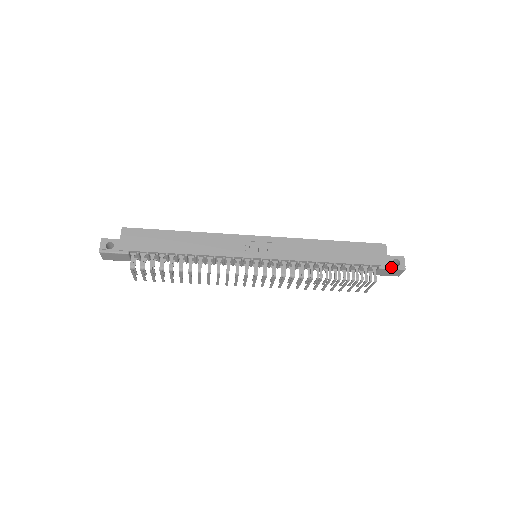
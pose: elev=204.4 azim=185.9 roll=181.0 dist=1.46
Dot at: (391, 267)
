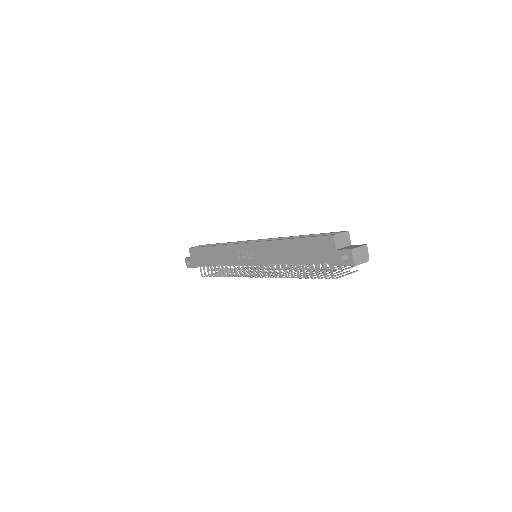
Dot at: (341, 264)
